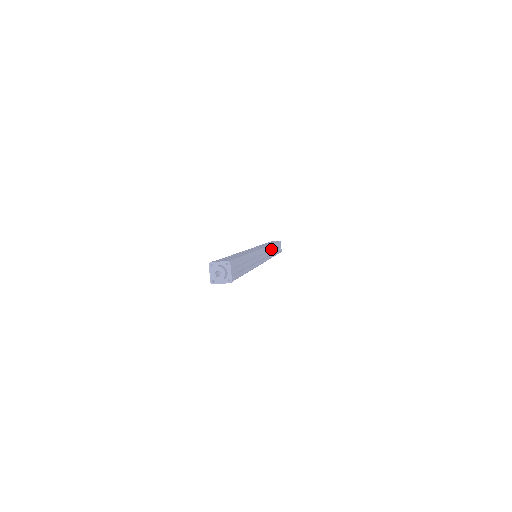
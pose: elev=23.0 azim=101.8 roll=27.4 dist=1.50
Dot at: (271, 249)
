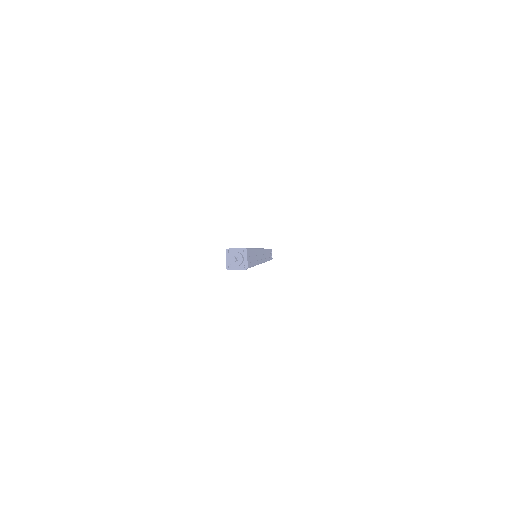
Dot at: (266, 253)
